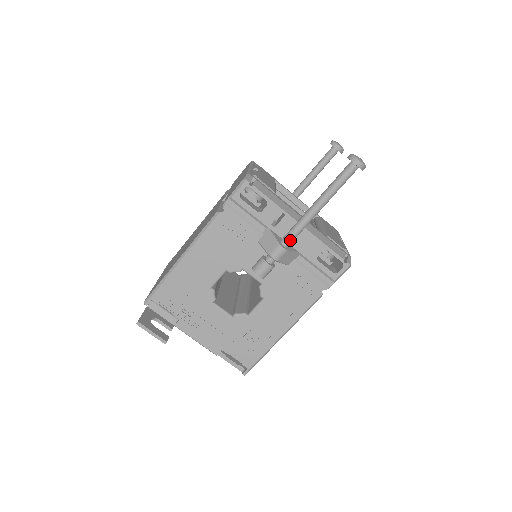
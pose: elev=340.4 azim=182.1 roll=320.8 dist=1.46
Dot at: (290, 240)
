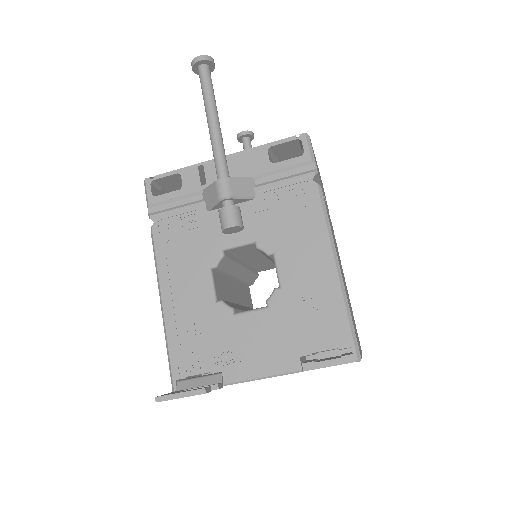
Dot at: (222, 169)
